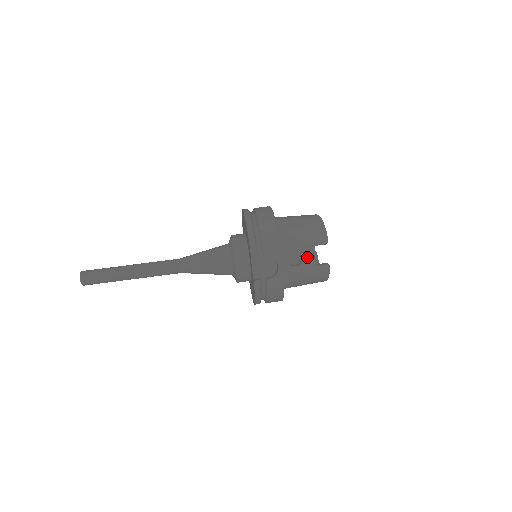
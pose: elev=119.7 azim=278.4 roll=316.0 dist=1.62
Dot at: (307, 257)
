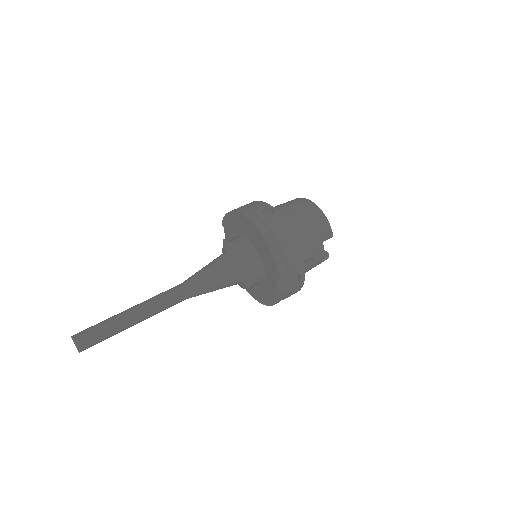
Dot at: (317, 257)
